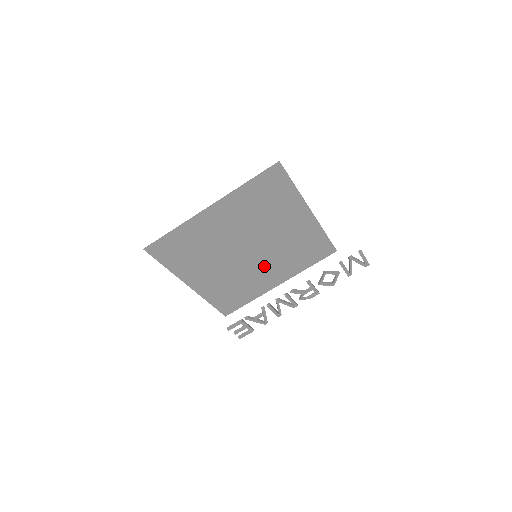
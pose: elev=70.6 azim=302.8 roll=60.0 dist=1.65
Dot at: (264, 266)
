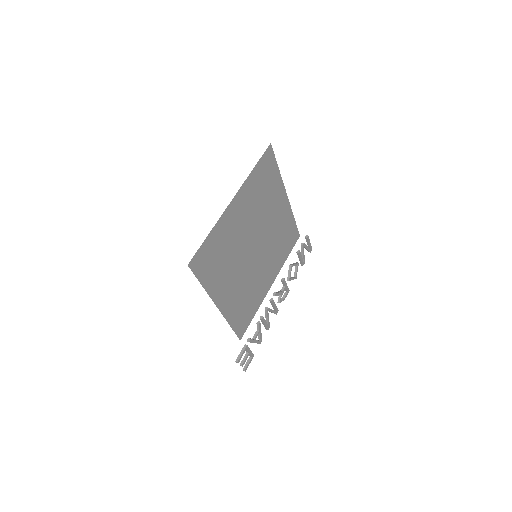
Dot at: (263, 265)
